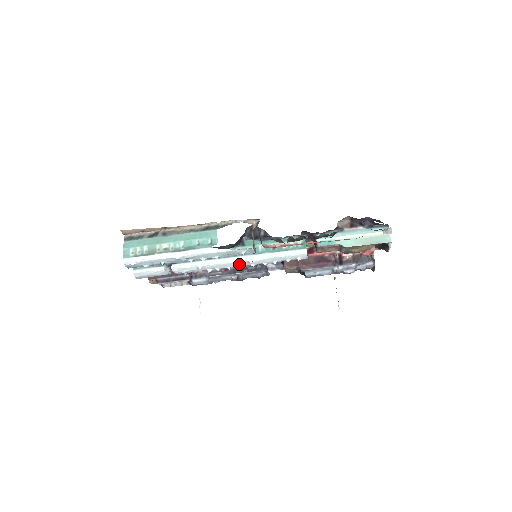
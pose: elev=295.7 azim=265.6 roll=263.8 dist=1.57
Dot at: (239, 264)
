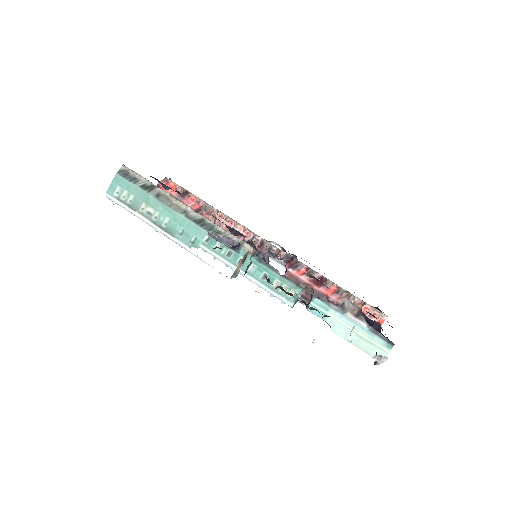
Dot at: occluded
